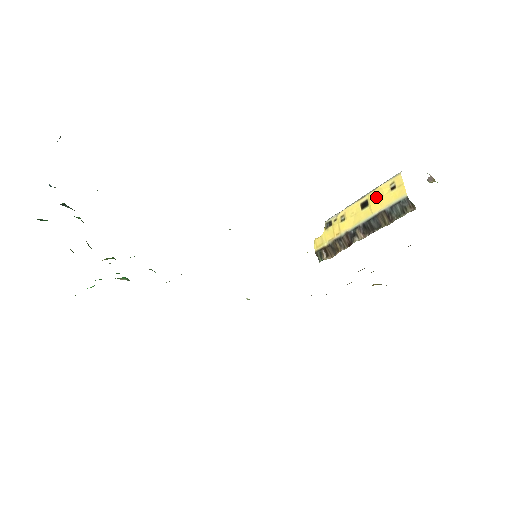
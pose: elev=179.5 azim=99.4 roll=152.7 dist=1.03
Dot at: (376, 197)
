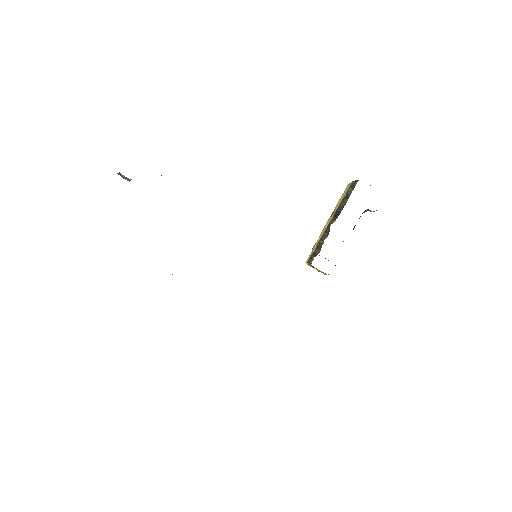
Dot at: (338, 203)
